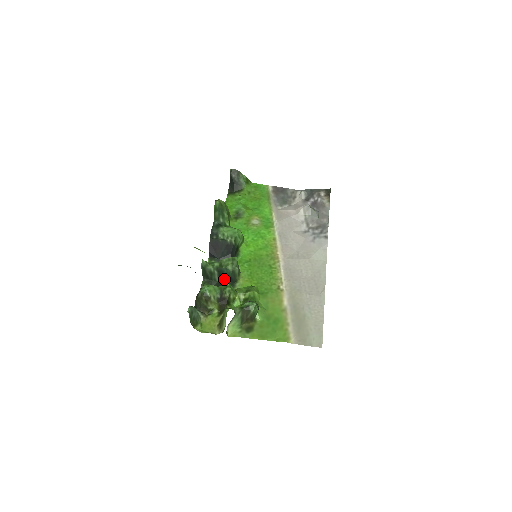
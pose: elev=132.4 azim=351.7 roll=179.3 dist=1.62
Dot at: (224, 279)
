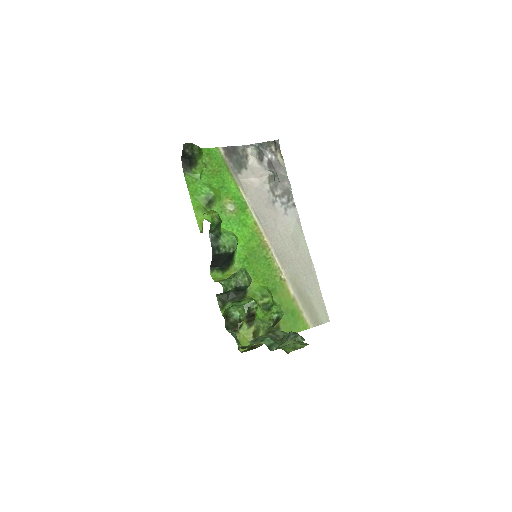
Dot at: (299, 338)
